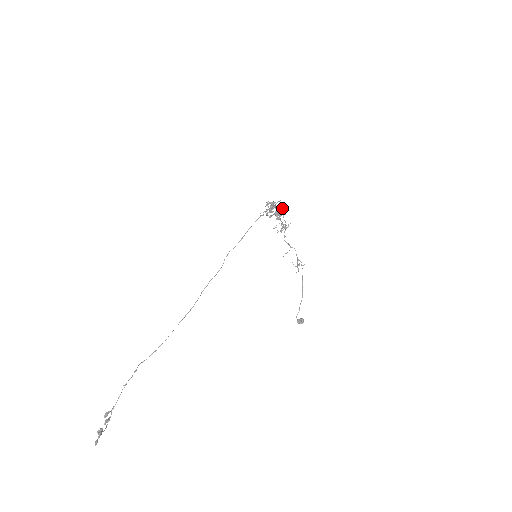
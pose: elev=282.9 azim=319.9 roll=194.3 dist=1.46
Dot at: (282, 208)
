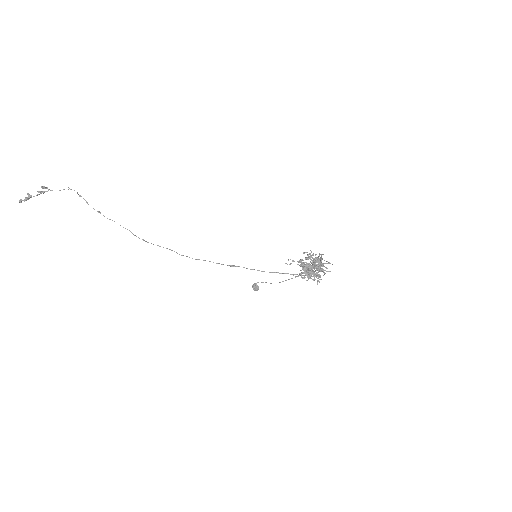
Dot at: (318, 276)
